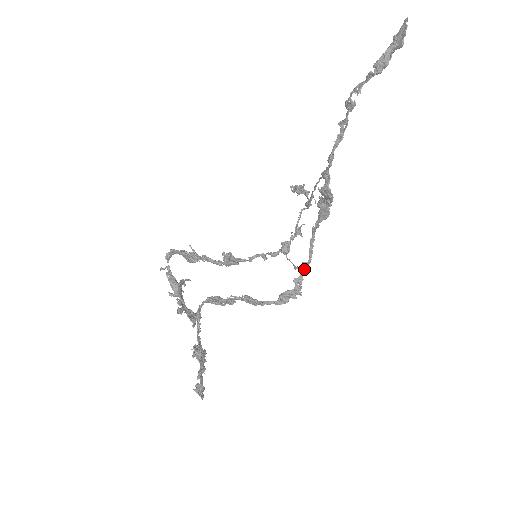
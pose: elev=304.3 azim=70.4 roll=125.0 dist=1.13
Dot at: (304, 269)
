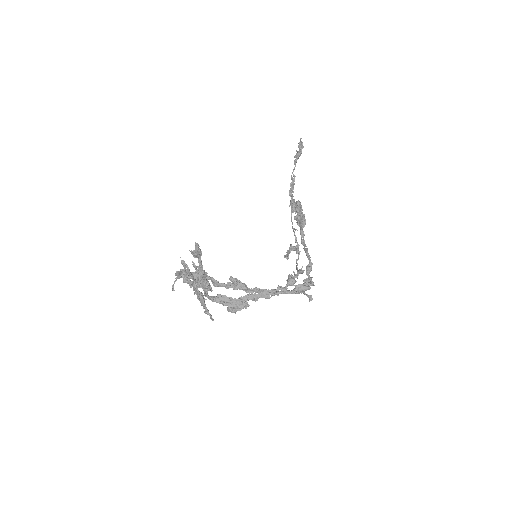
Dot at: (309, 271)
